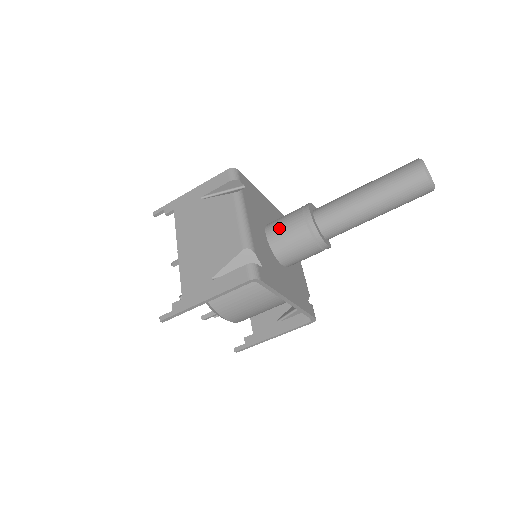
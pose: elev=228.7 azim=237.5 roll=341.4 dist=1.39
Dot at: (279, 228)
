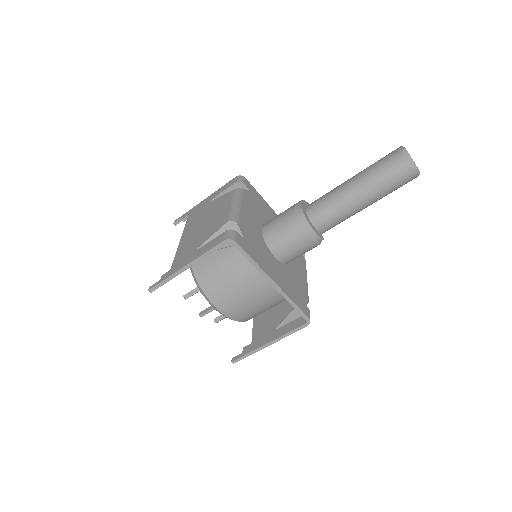
Dot at: (273, 220)
